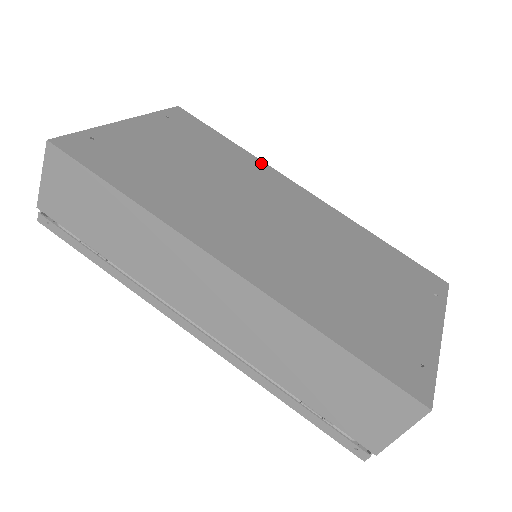
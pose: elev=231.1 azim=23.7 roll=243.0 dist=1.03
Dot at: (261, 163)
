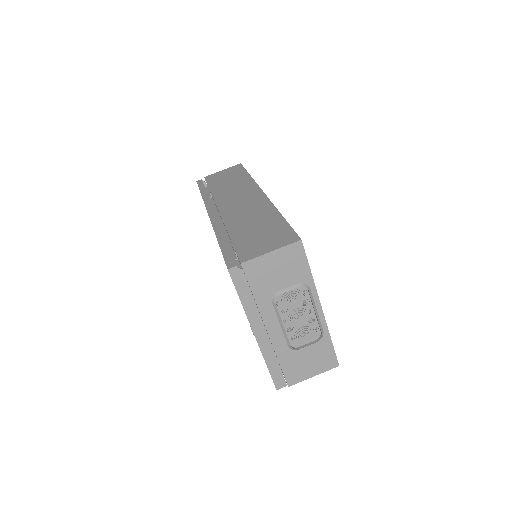
Dot at: occluded
